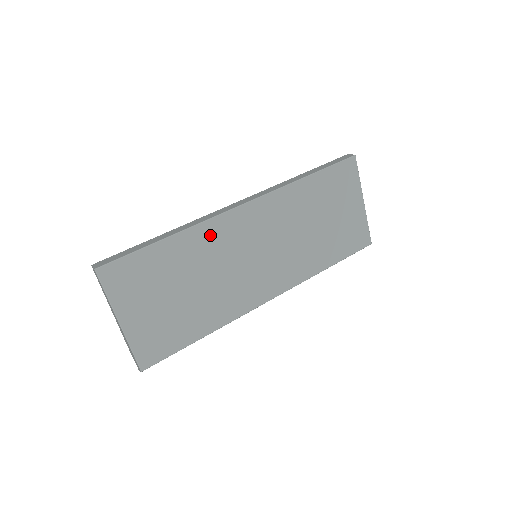
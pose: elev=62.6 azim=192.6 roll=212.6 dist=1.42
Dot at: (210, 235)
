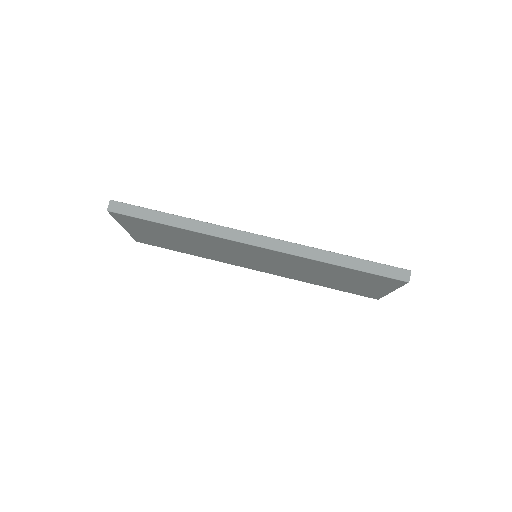
Dot at: (214, 240)
